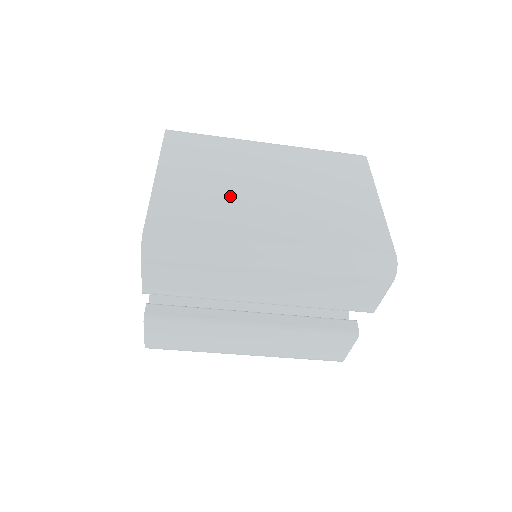
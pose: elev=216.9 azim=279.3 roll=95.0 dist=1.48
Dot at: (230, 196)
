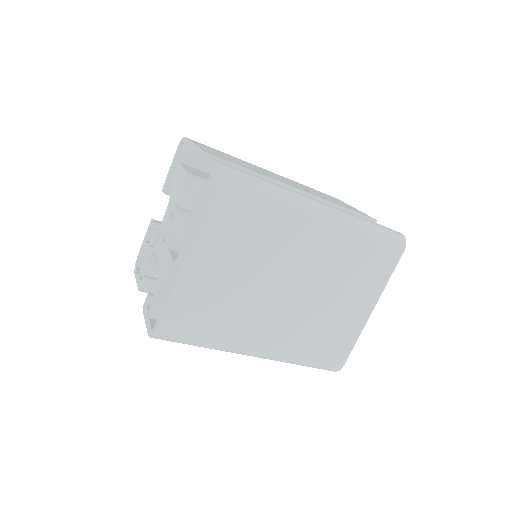
Dot at: (247, 295)
